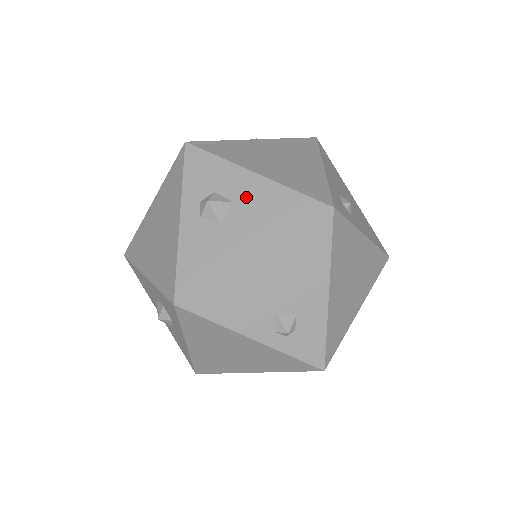
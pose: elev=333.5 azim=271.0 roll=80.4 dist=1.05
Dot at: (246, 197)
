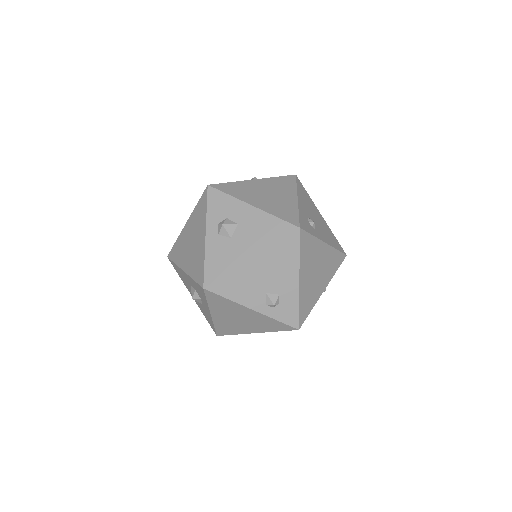
Dot at: (246, 221)
